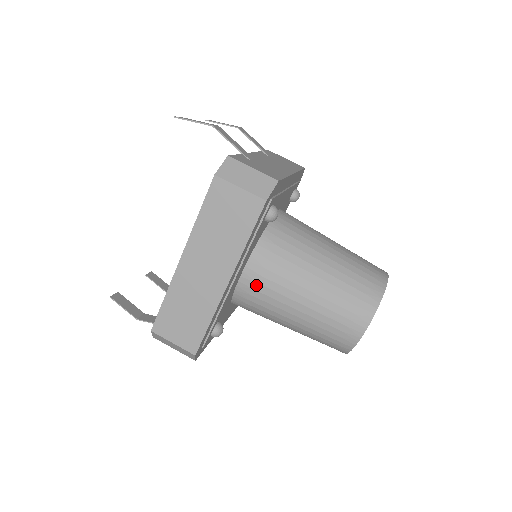
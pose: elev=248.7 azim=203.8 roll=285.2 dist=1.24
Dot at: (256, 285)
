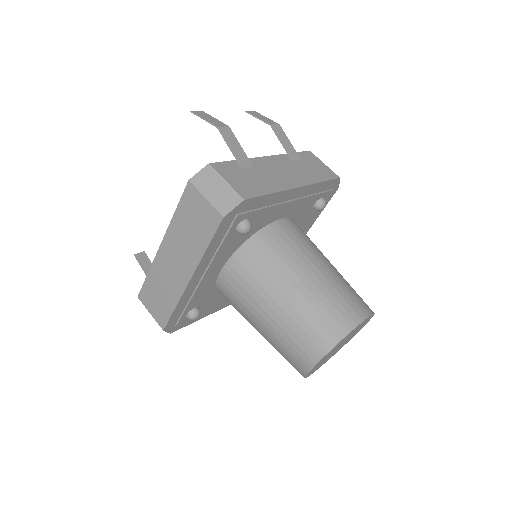
Dot at: (230, 286)
